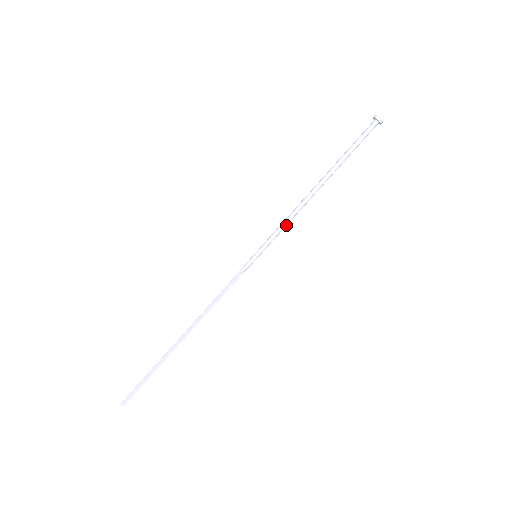
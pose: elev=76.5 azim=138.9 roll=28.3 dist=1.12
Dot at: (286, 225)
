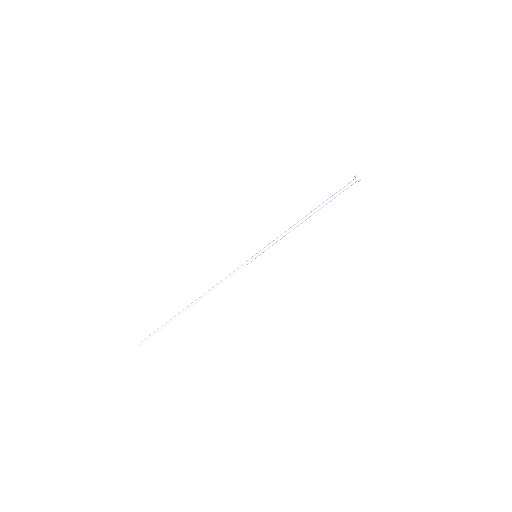
Dot at: (281, 238)
